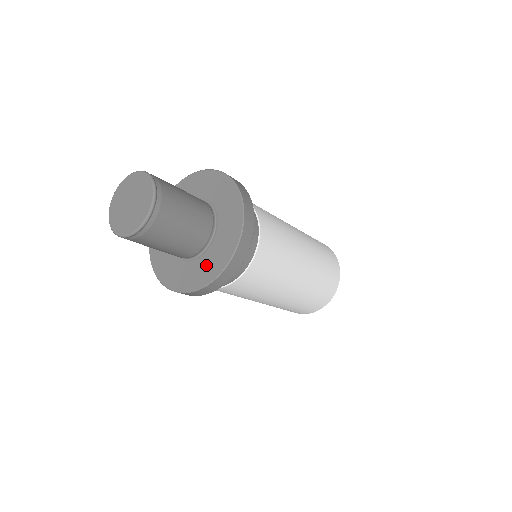
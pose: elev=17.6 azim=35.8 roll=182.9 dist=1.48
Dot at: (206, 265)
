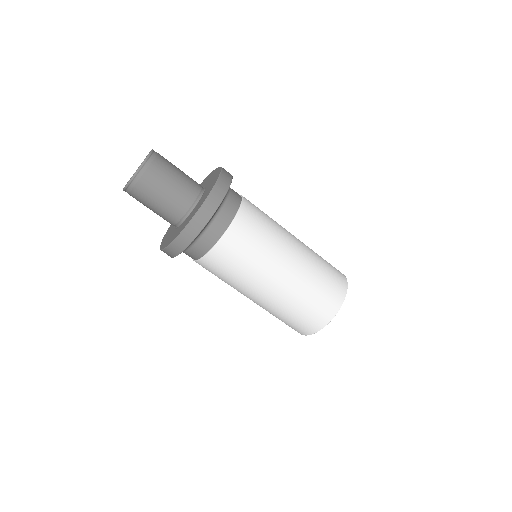
Dot at: (186, 221)
